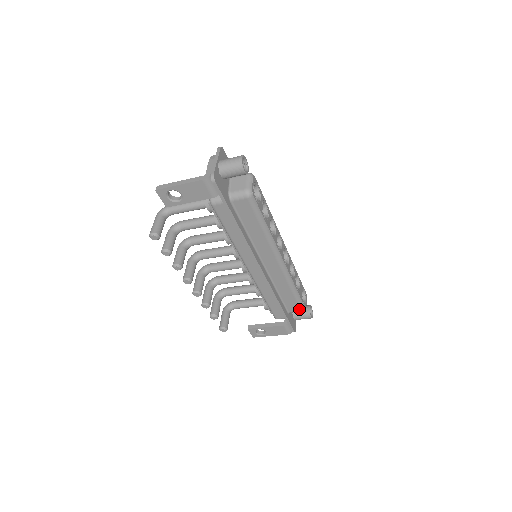
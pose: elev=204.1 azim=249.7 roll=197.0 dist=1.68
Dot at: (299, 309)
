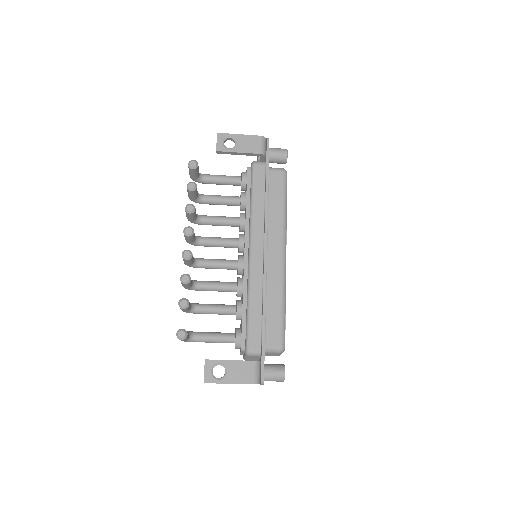
Dot at: (279, 342)
